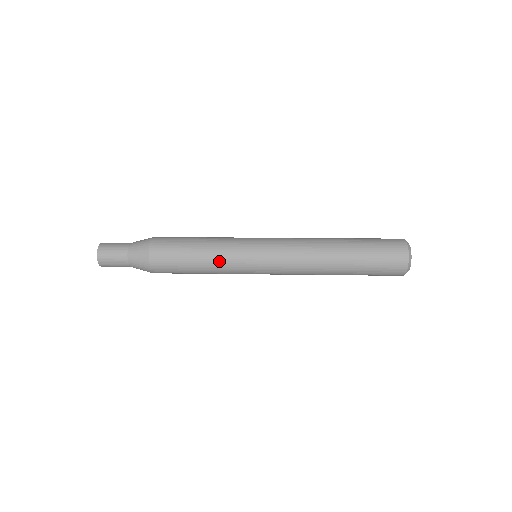
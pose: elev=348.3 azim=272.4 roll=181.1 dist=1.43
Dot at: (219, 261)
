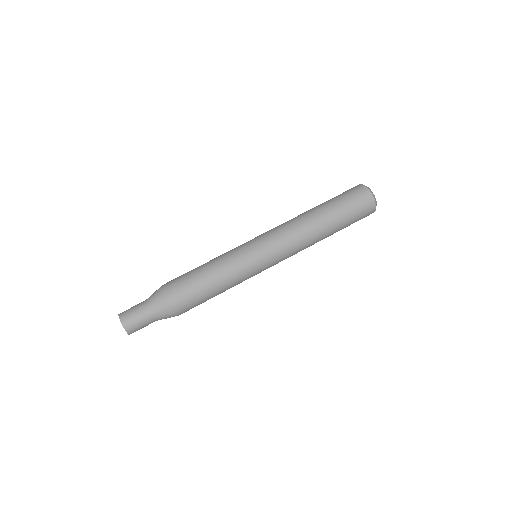
Dot at: (234, 280)
